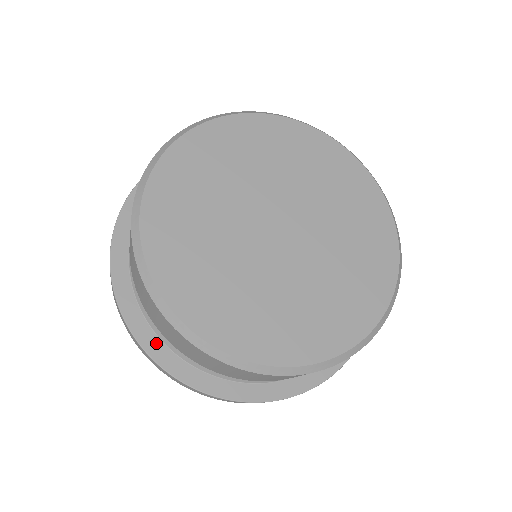
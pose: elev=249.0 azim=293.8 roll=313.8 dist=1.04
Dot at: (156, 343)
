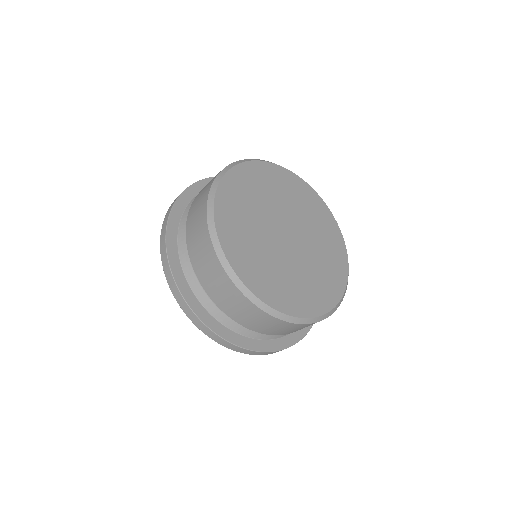
Dot at: (175, 256)
